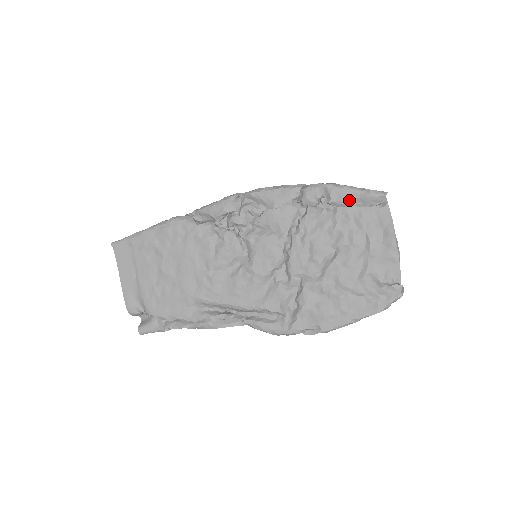
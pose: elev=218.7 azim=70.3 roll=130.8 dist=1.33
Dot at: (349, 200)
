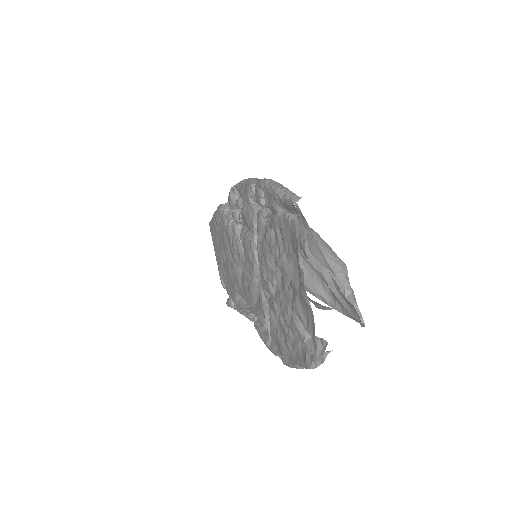
Dot at: (274, 206)
